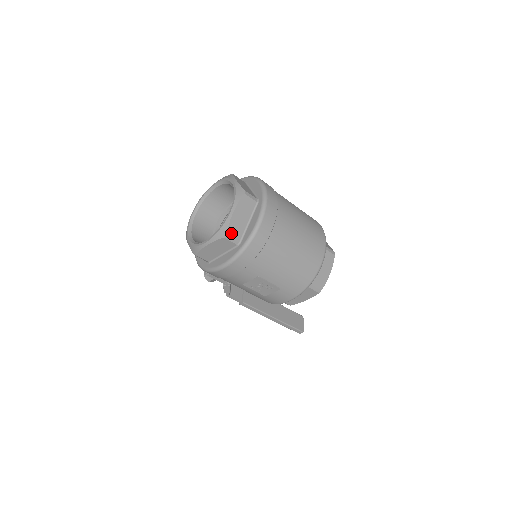
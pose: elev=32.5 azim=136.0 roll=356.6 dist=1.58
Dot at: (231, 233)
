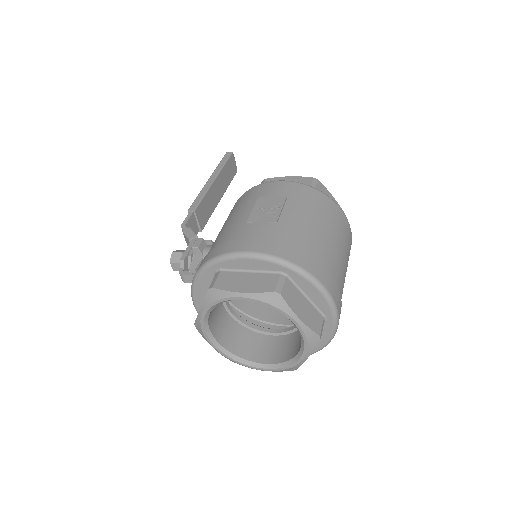
Dot at: occluded
